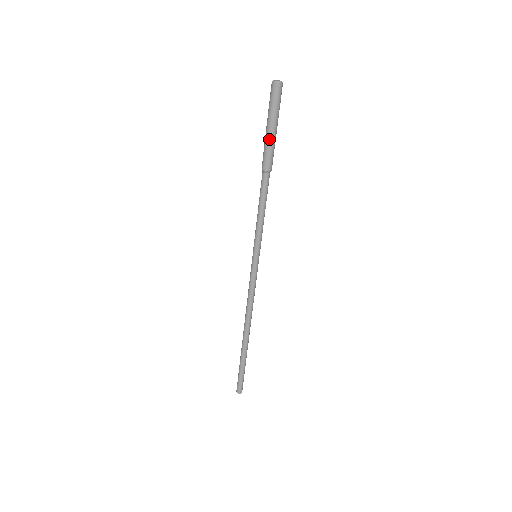
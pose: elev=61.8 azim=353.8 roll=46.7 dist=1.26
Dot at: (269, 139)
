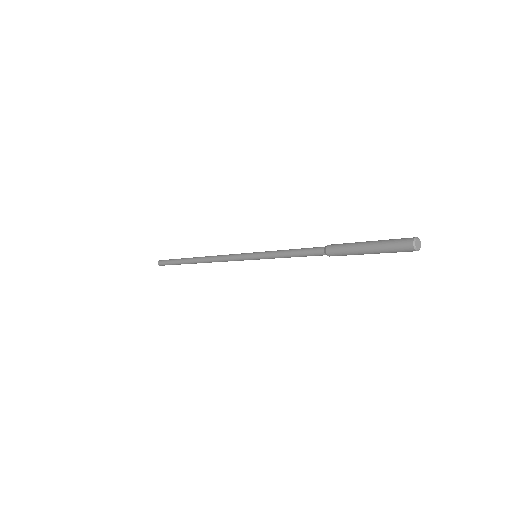
Dot at: (356, 250)
